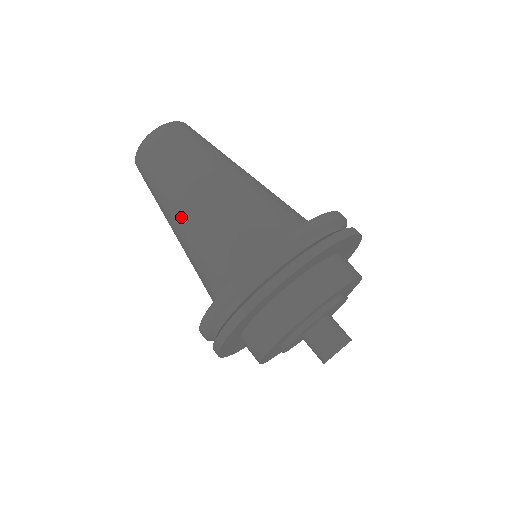
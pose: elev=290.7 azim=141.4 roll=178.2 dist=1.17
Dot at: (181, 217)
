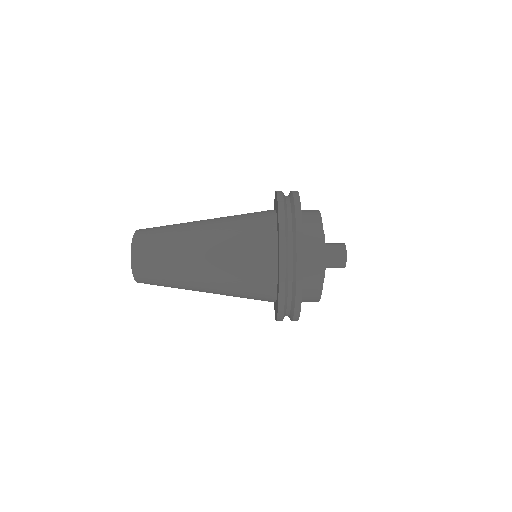
Dot at: (204, 265)
